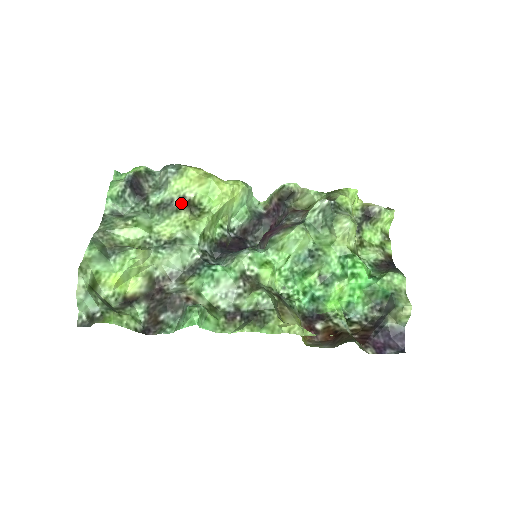
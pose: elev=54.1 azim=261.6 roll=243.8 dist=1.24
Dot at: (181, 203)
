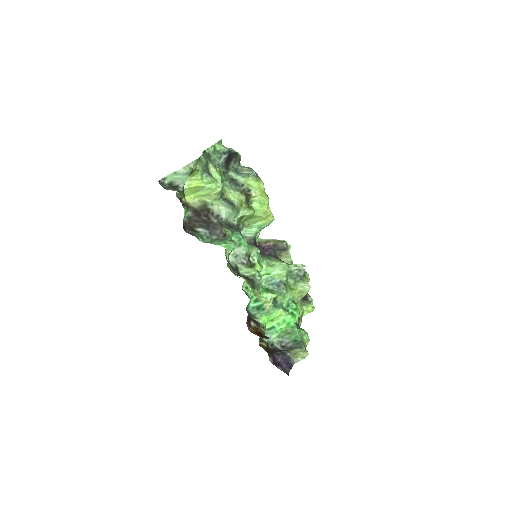
Dot at: (245, 191)
